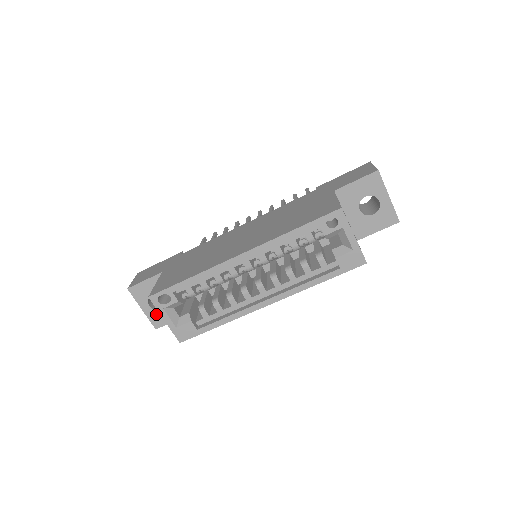
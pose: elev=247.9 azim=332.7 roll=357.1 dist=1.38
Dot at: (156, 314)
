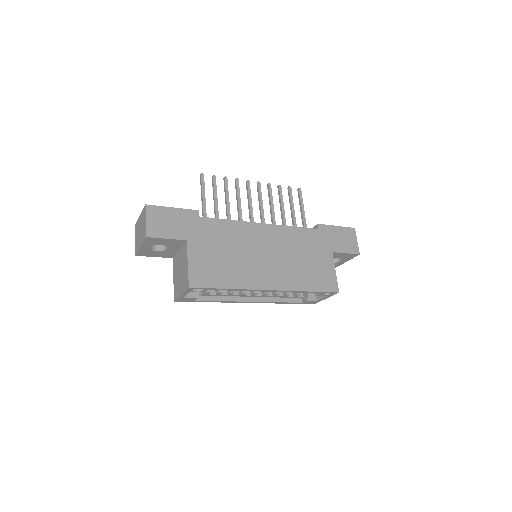
Dot at: (148, 251)
